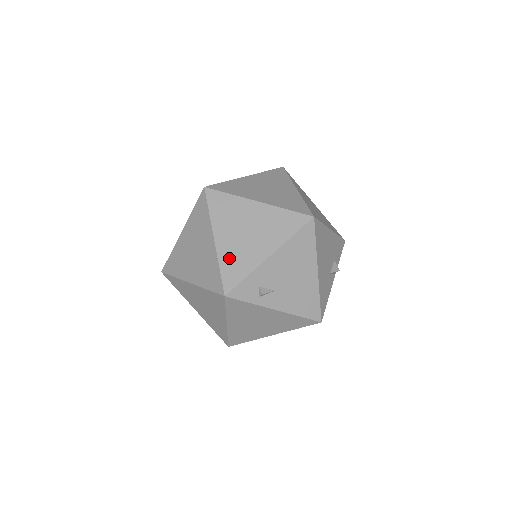
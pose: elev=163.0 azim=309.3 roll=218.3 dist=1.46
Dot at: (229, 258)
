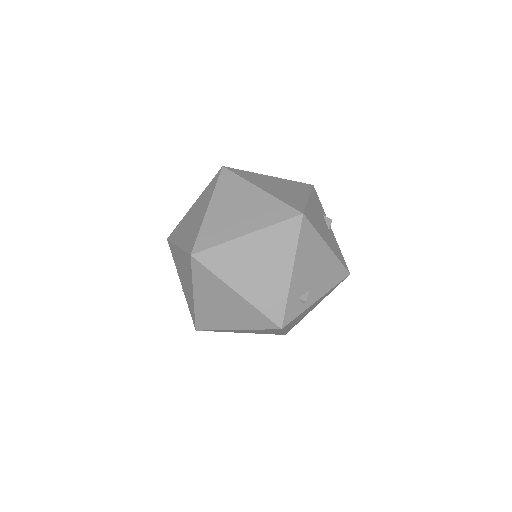
Dot at: (261, 298)
